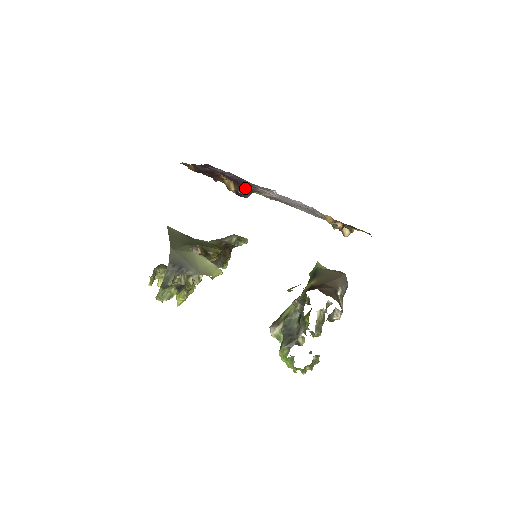
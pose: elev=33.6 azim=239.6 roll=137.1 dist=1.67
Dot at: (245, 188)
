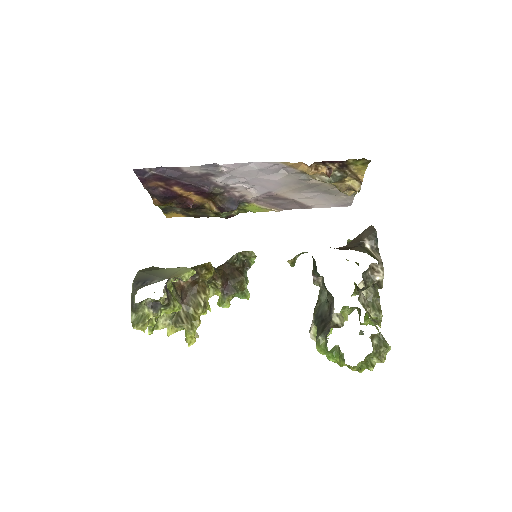
Dot at: (220, 197)
